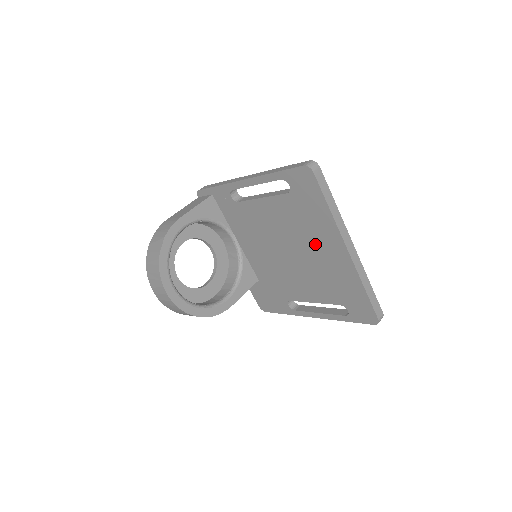
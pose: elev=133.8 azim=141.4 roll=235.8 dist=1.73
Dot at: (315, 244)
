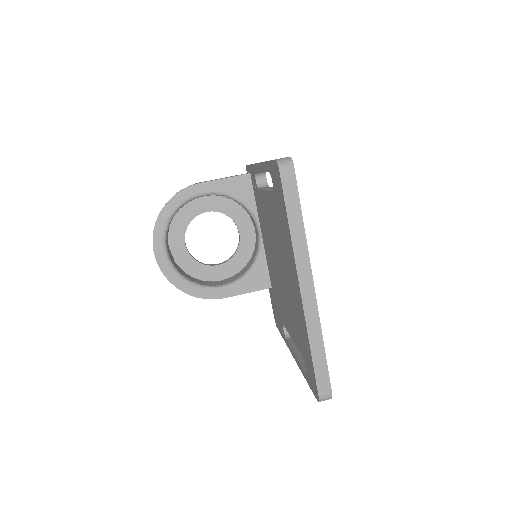
Dot at: (287, 266)
